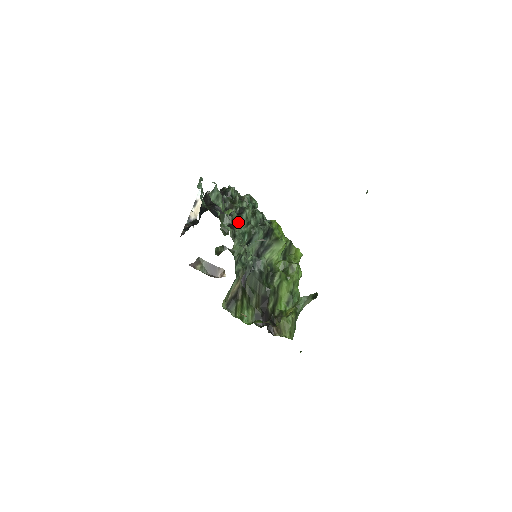
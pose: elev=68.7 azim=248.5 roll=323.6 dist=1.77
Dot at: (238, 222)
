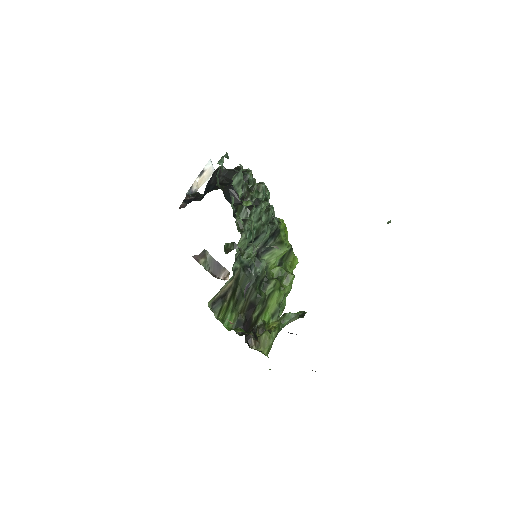
Dot at: occluded
